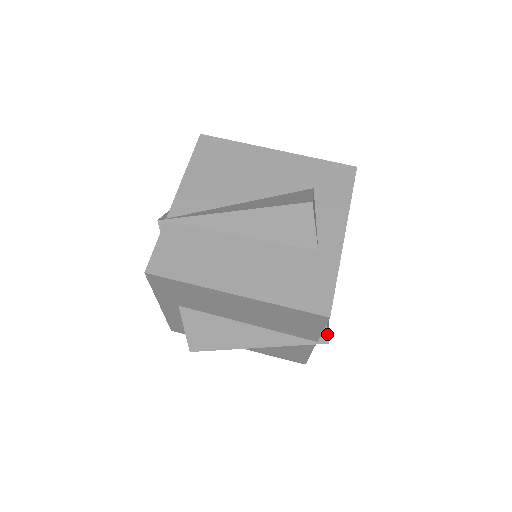
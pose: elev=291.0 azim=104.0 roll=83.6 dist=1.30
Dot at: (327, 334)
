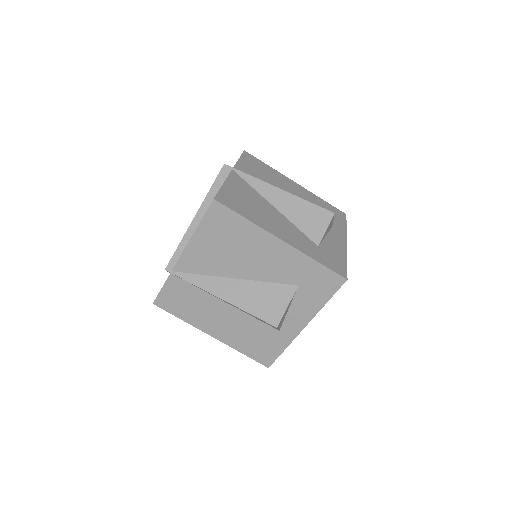
Dot at: occluded
